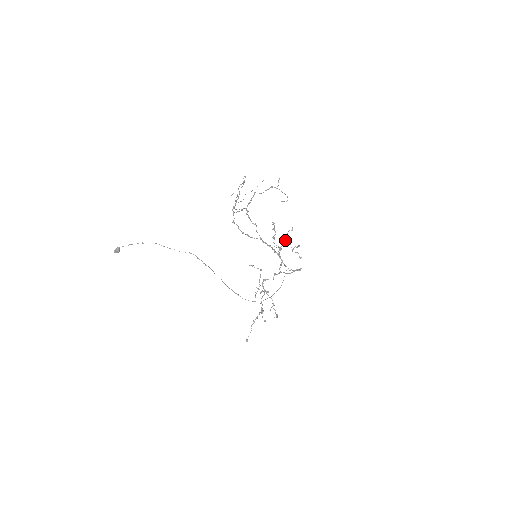
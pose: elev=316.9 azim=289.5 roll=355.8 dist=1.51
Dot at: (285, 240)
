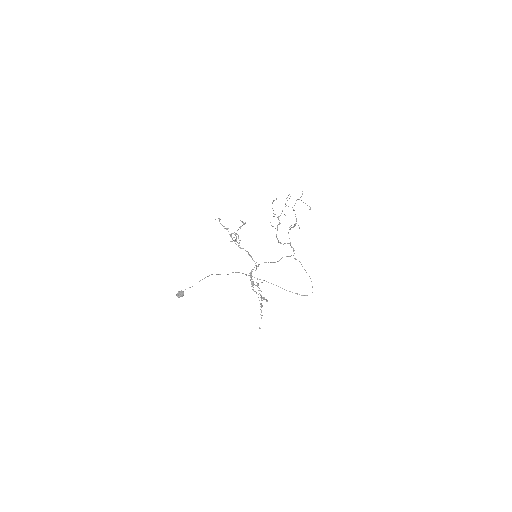
Dot at: occluded
